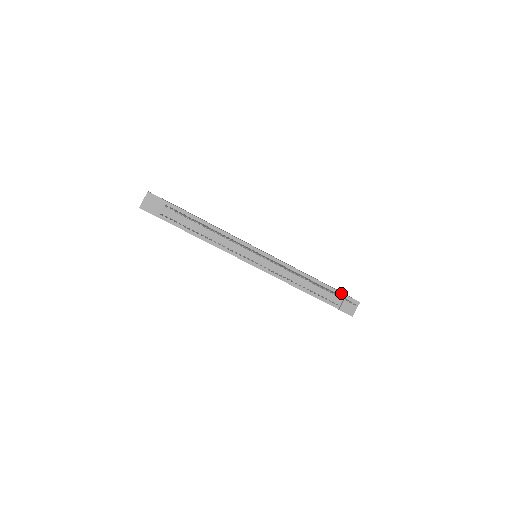
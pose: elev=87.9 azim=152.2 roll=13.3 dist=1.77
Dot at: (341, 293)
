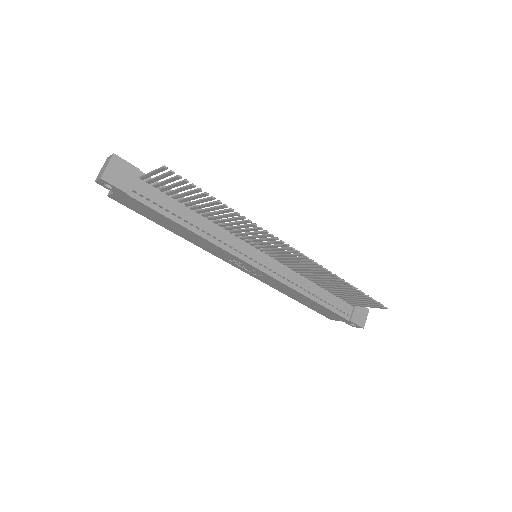
Dot at: occluded
